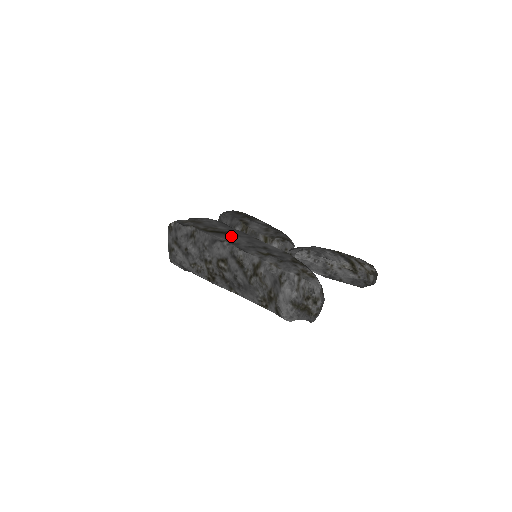
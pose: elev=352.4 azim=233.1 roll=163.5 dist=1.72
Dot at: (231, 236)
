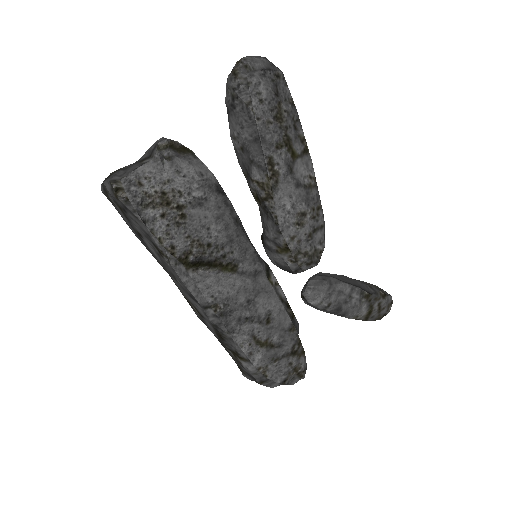
Dot at: (227, 283)
